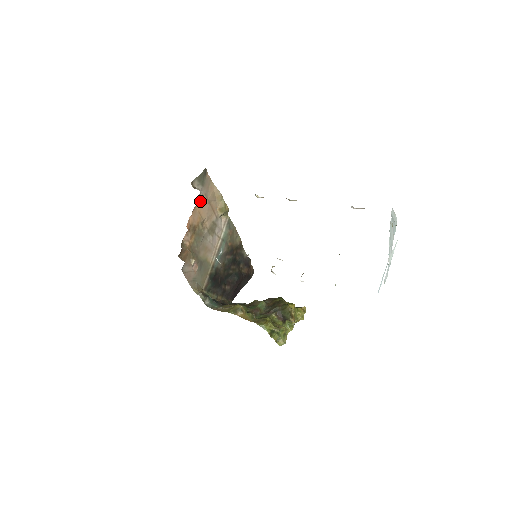
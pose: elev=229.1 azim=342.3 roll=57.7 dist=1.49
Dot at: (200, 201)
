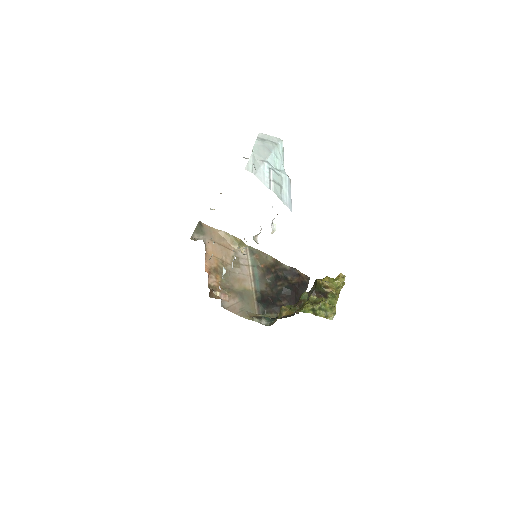
Dot at: (209, 247)
